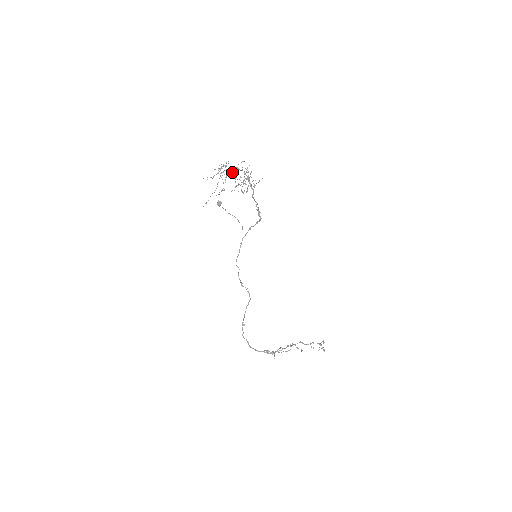
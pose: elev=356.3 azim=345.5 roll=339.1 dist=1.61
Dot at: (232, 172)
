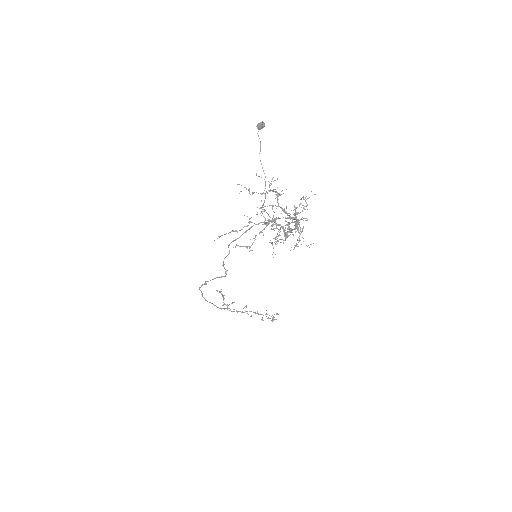
Dot at: (277, 225)
